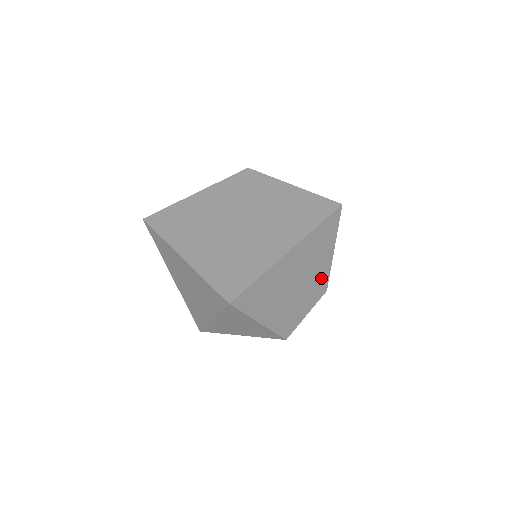
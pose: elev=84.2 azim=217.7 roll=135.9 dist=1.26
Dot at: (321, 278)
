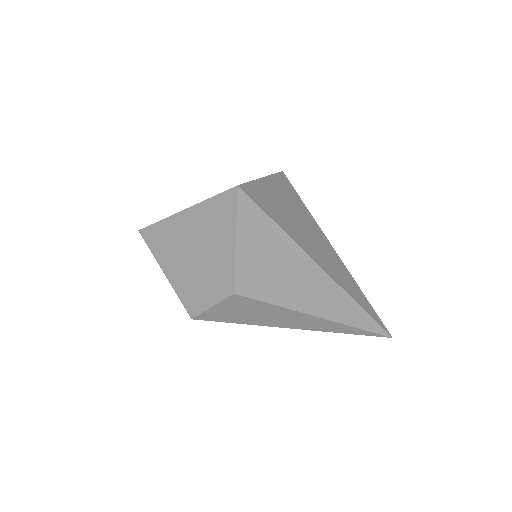
Dot at: (224, 269)
